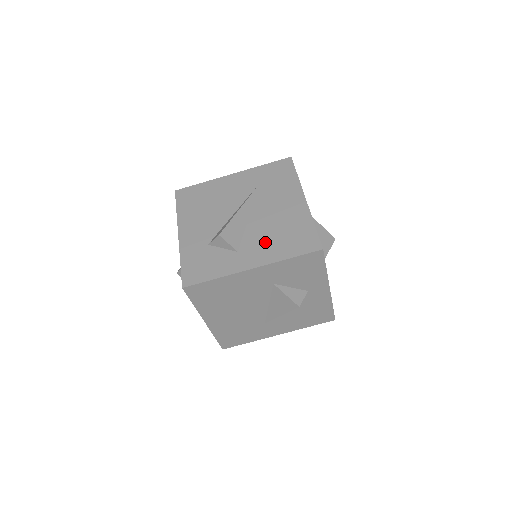
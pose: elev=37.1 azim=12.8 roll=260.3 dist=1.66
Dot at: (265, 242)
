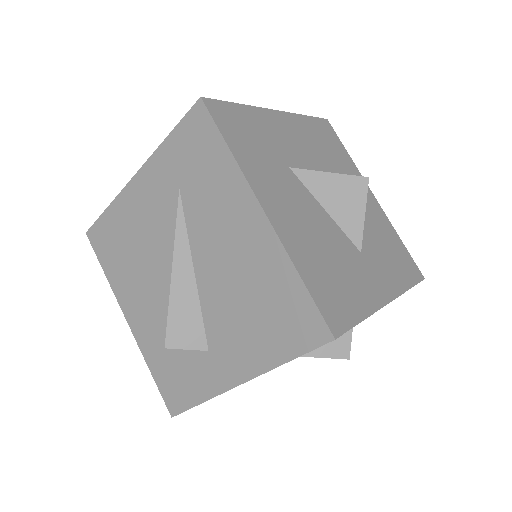
Dot at: (237, 329)
